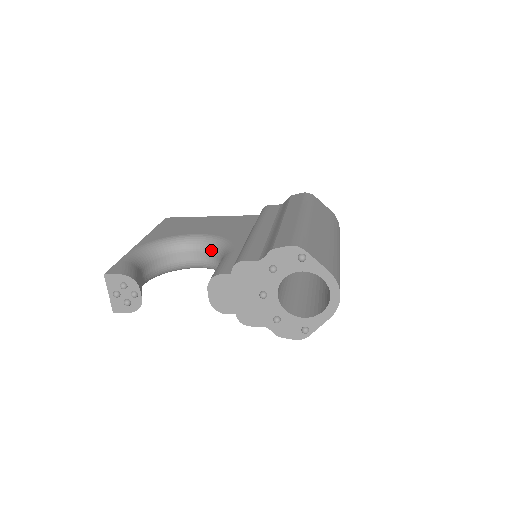
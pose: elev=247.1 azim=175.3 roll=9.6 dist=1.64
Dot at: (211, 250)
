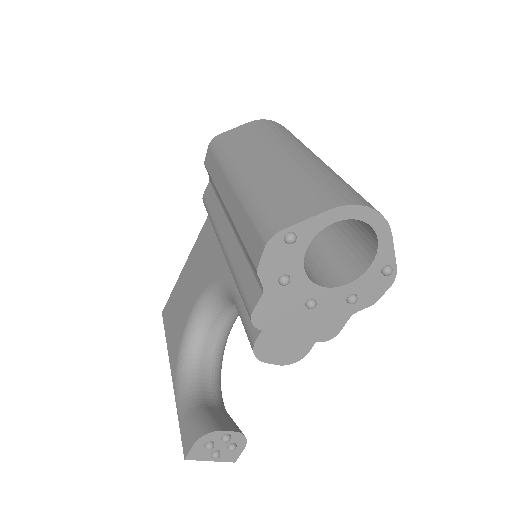
Dot at: (221, 304)
